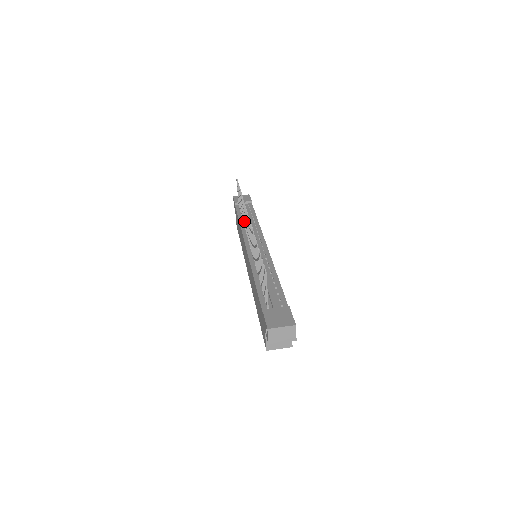
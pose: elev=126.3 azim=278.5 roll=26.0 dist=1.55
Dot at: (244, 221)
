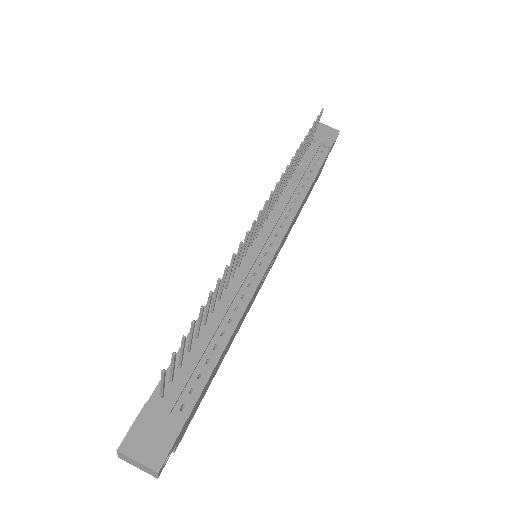
Dot at: (282, 188)
